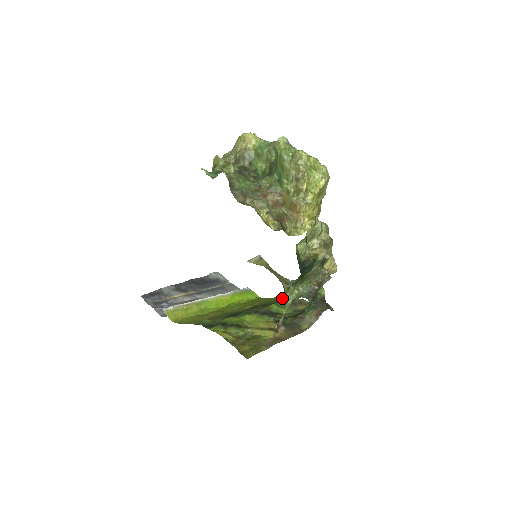
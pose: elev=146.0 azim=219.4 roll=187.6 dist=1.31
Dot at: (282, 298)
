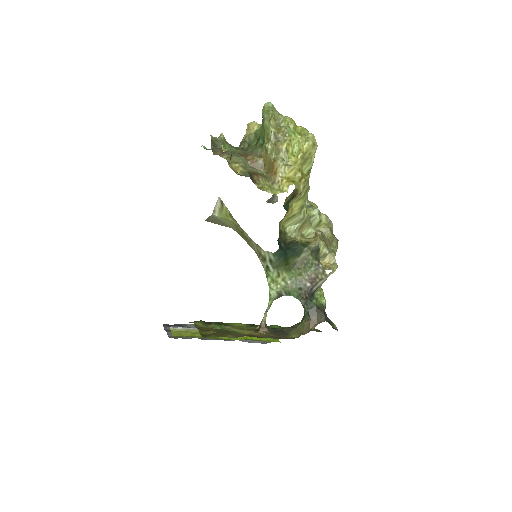
Dot at: occluded
